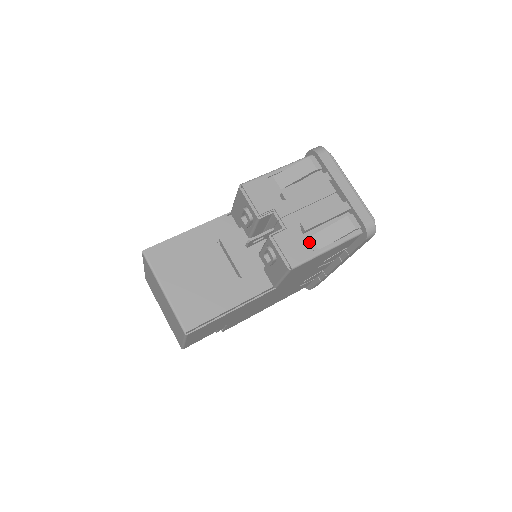
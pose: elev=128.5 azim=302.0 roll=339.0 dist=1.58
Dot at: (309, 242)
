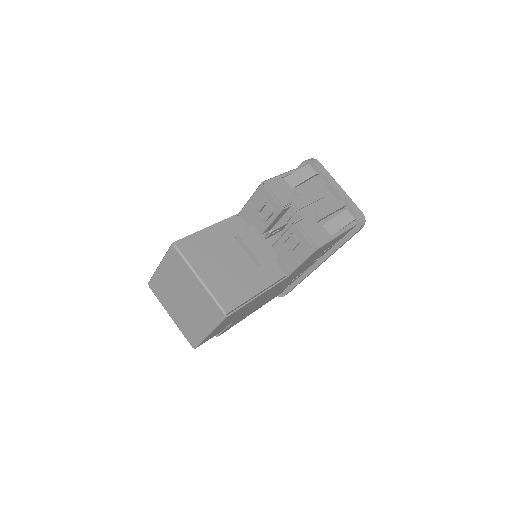
Dot at: (323, 229)
